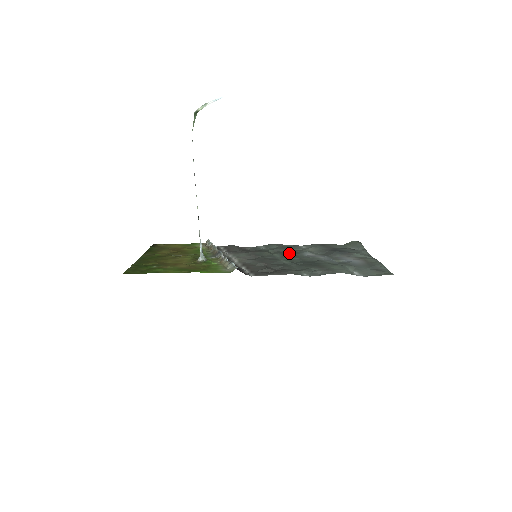
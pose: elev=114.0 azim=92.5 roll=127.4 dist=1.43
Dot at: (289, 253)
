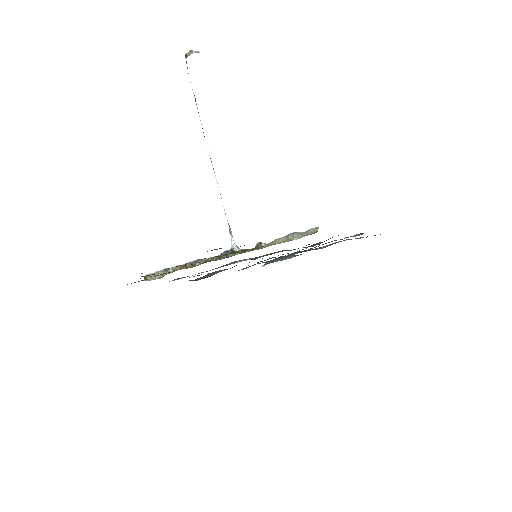
Dot at: occluded
